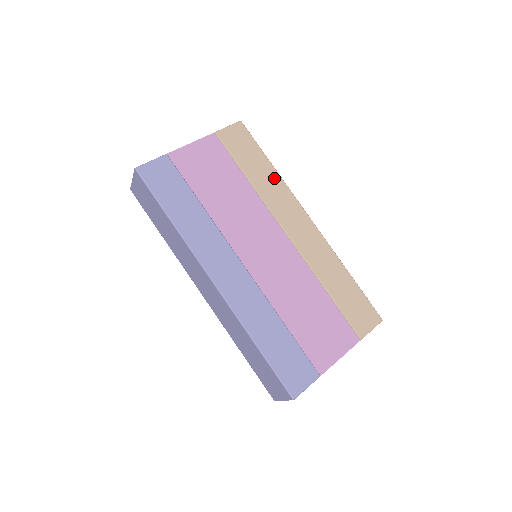
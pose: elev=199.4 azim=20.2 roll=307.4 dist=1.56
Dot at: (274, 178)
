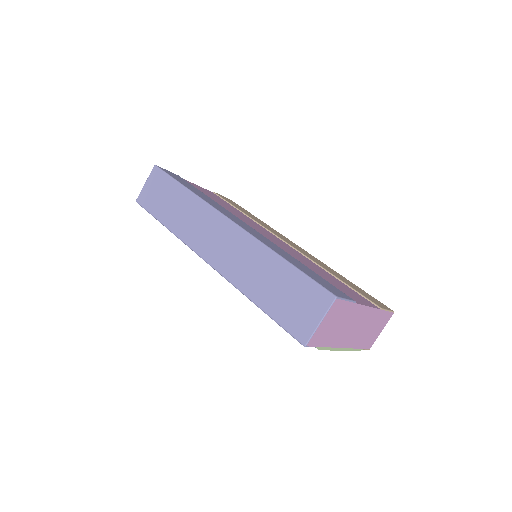
Dot at: occluded
